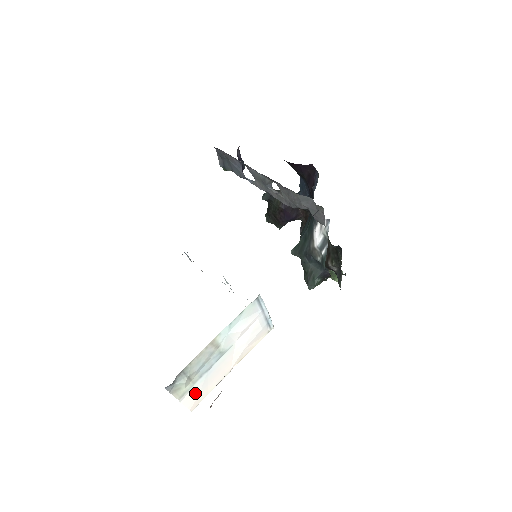
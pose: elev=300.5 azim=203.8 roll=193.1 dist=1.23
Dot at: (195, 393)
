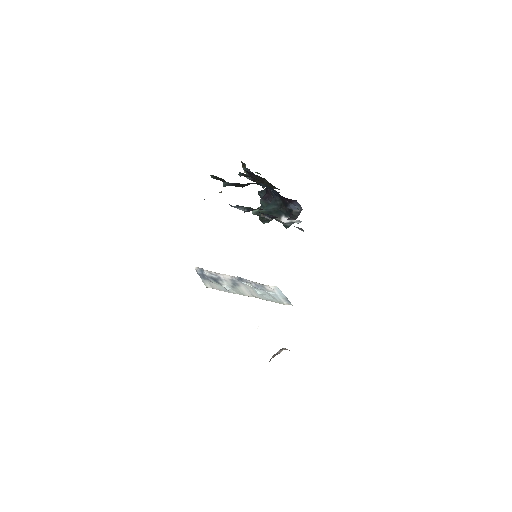
Dot at: occluded
